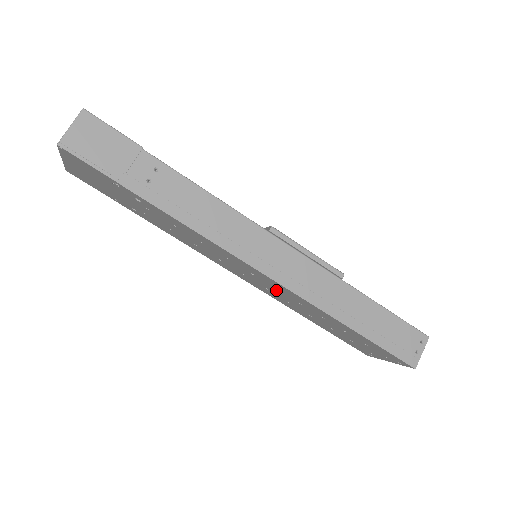
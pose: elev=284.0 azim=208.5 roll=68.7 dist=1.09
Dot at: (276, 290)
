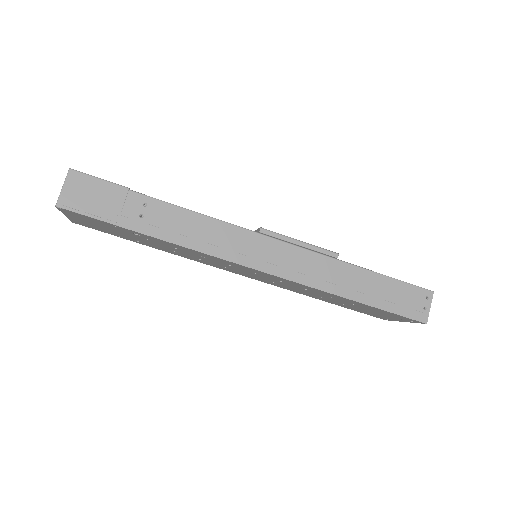
Dot at: (281, 282)
